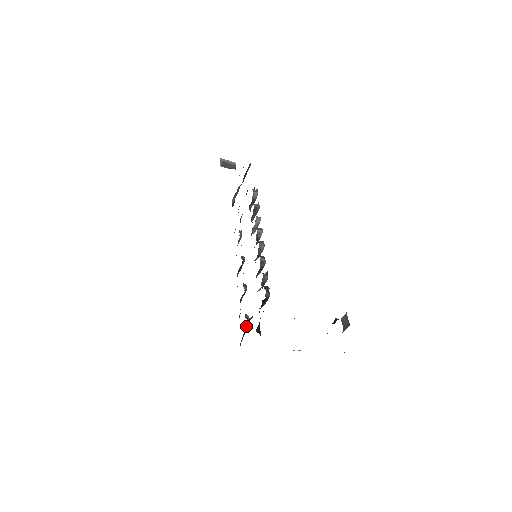
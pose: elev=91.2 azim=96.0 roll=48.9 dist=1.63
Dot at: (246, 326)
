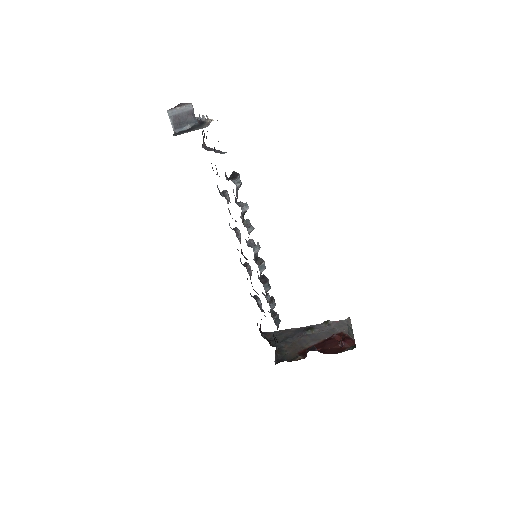
Dot at: occluded
